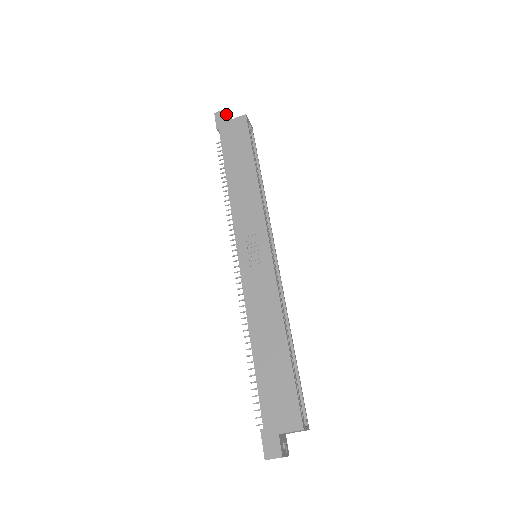
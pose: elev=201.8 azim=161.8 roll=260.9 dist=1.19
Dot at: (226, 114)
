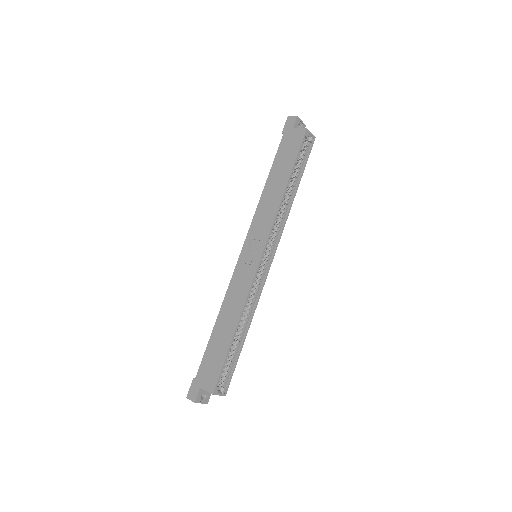
Dot at: (294, 121)
